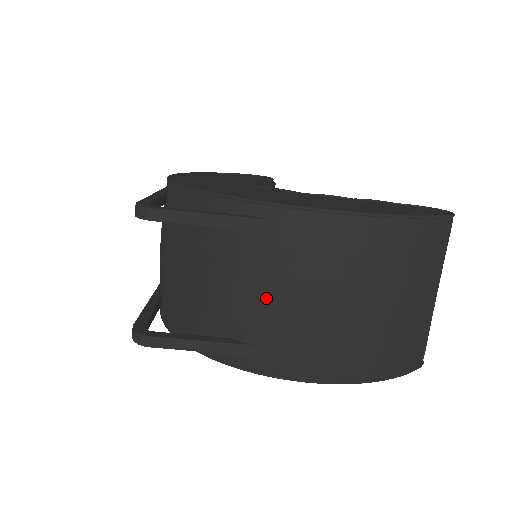
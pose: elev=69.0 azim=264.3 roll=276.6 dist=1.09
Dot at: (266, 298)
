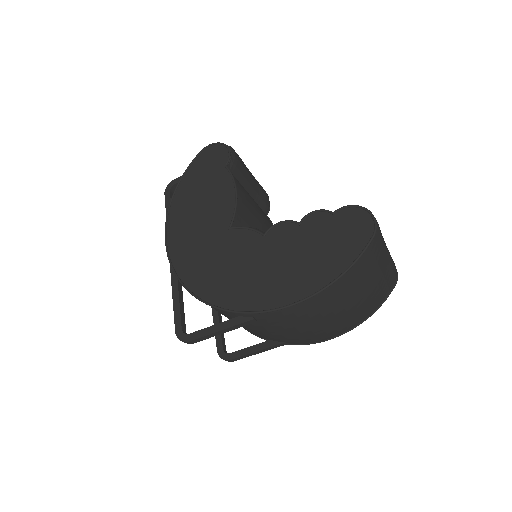
Dot at: (278, 336)
